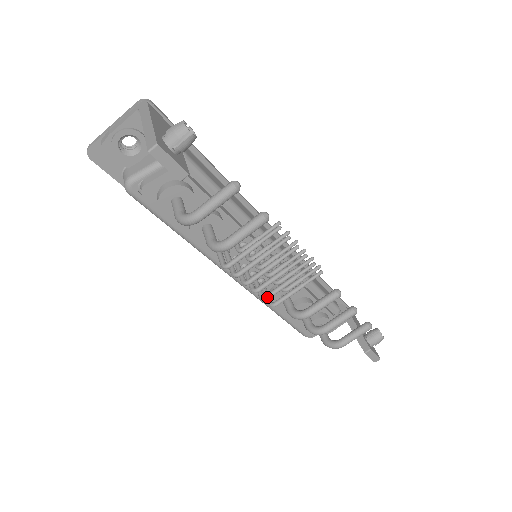
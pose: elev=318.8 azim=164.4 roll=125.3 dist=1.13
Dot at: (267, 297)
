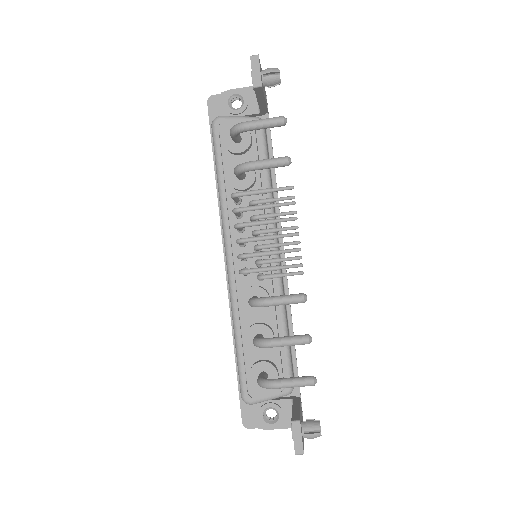
Dot at: (244, 254)
